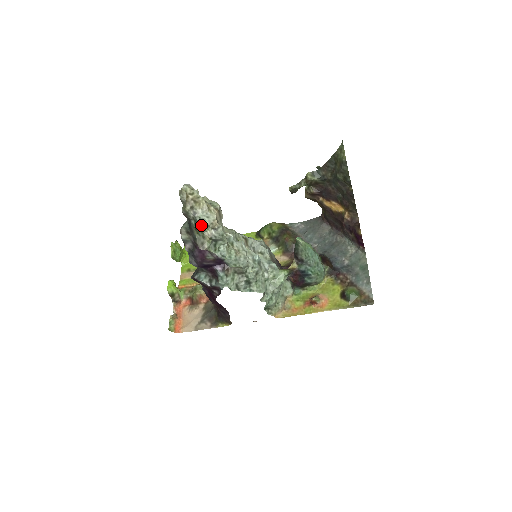
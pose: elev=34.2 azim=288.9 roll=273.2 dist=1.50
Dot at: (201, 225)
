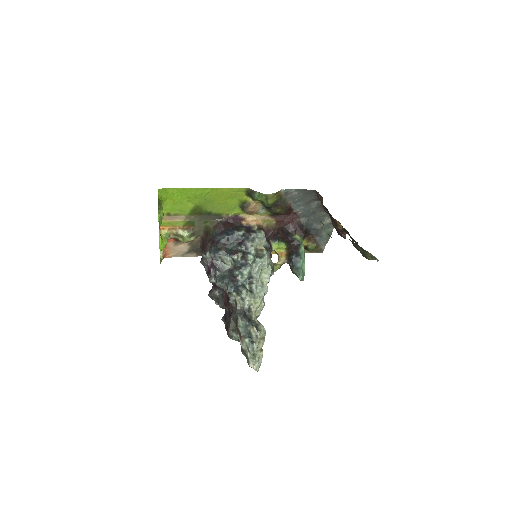
Dot at: occluded
